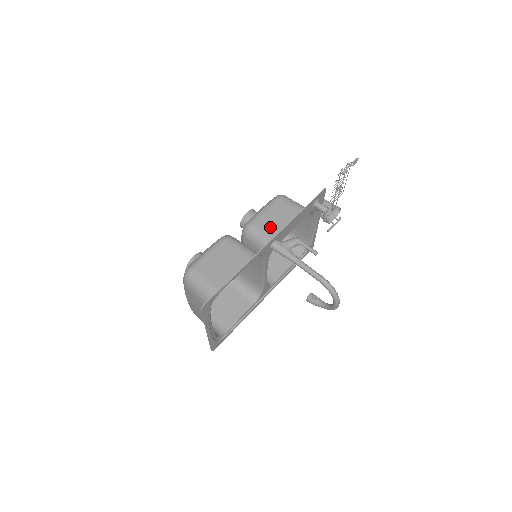
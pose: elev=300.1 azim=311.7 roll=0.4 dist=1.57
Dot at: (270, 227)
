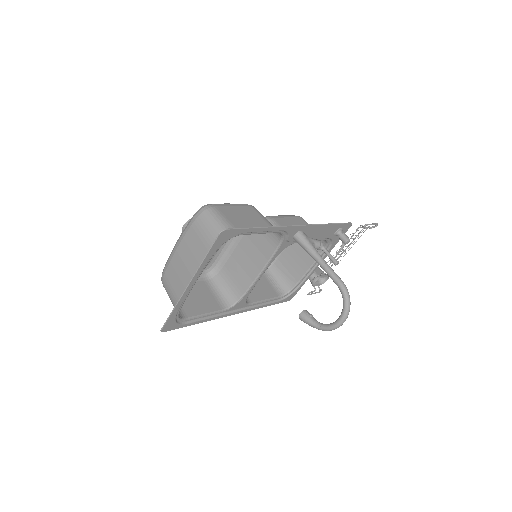
Dot at: occluded
